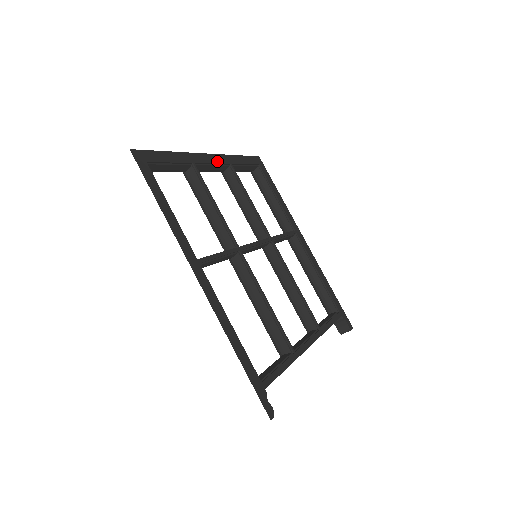
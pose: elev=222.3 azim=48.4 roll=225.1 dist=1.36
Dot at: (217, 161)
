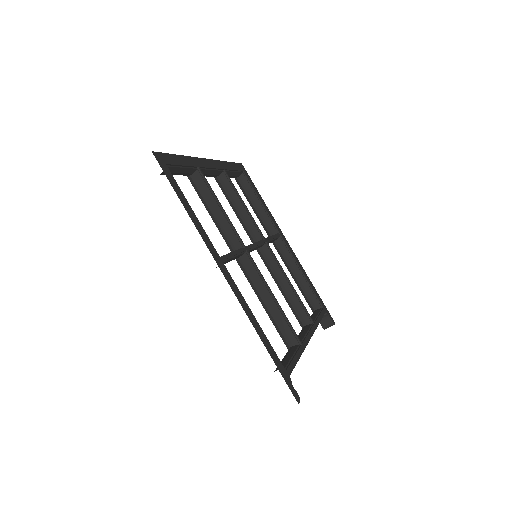
Dot at: (214, 166)
